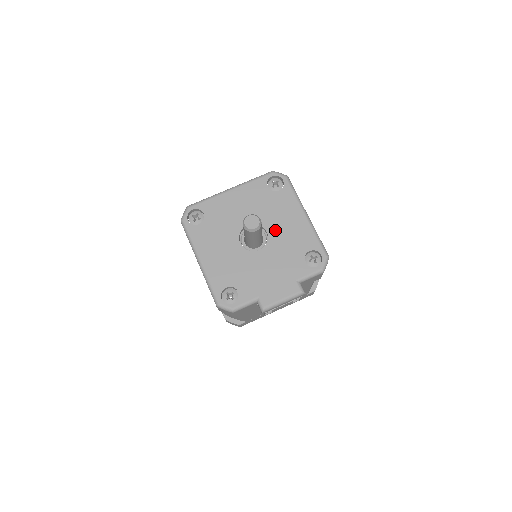
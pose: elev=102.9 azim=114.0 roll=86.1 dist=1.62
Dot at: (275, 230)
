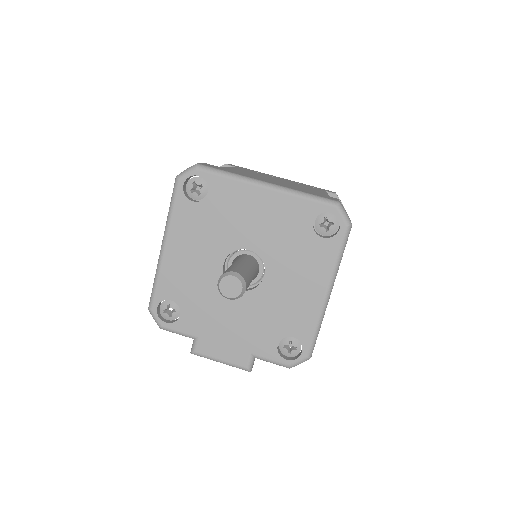
Dot at: (275, 282)
